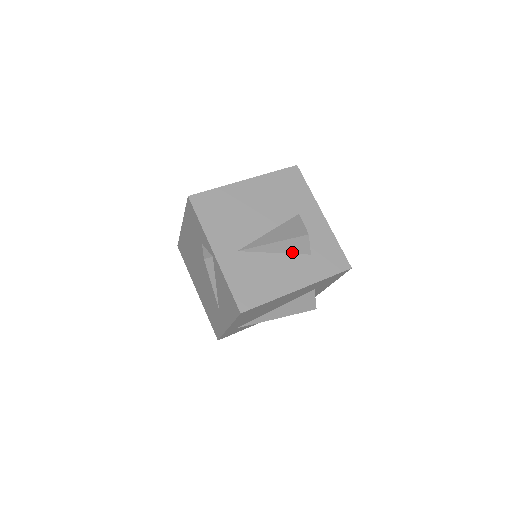
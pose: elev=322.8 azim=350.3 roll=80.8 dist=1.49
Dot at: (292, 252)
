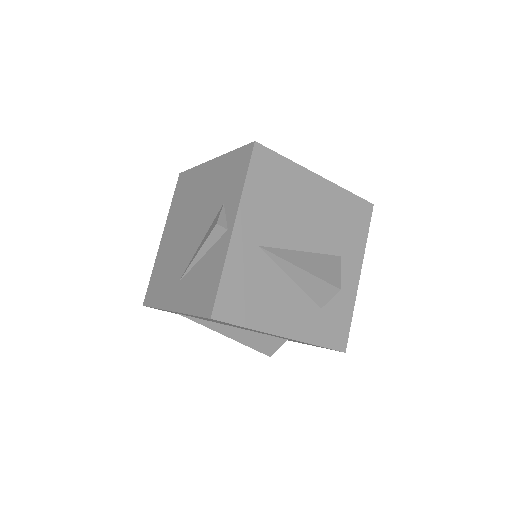
Dot at: (307, 291)
